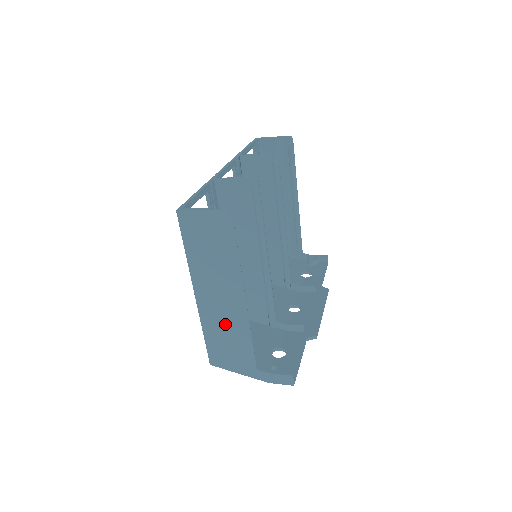
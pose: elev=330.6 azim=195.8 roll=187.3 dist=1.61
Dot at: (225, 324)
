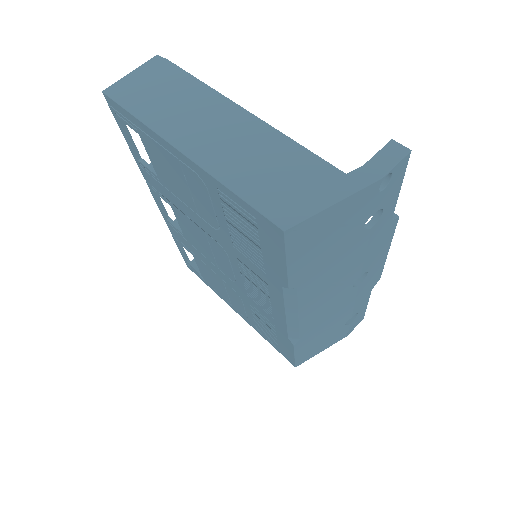
Dot at: (247, 153)
